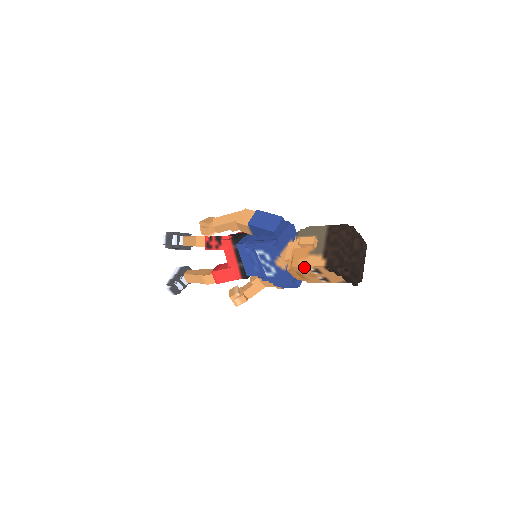
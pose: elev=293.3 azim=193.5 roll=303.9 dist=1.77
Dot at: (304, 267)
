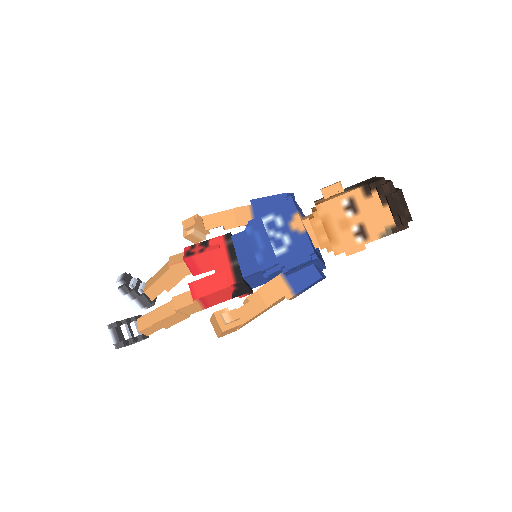
Dot at: (334, 199)
